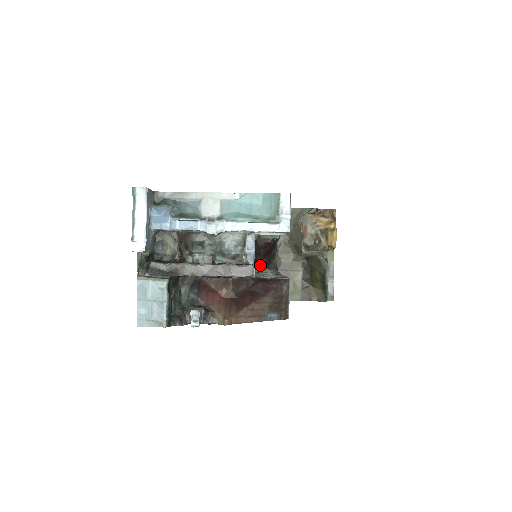
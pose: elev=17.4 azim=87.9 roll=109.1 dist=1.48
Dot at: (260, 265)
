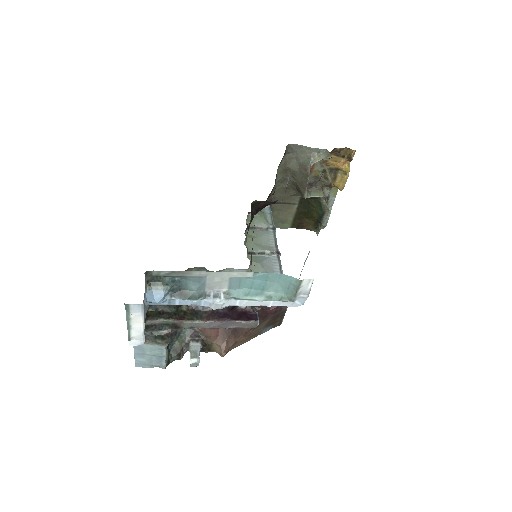
Dot at: occluded
